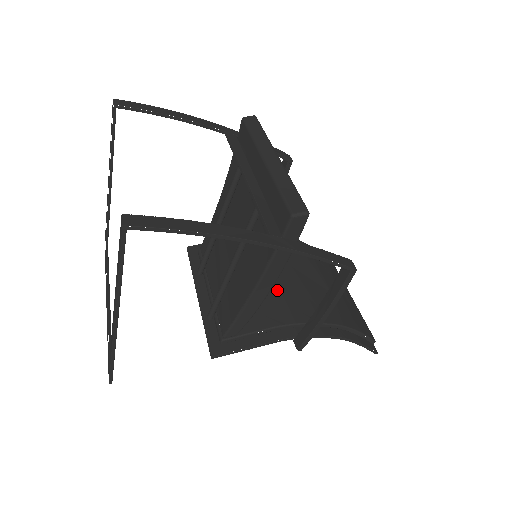
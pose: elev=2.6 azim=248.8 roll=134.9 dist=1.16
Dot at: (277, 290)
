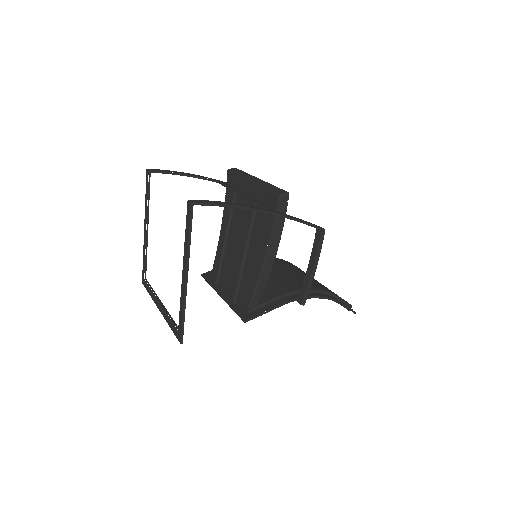
Dot at: (275, 278)
